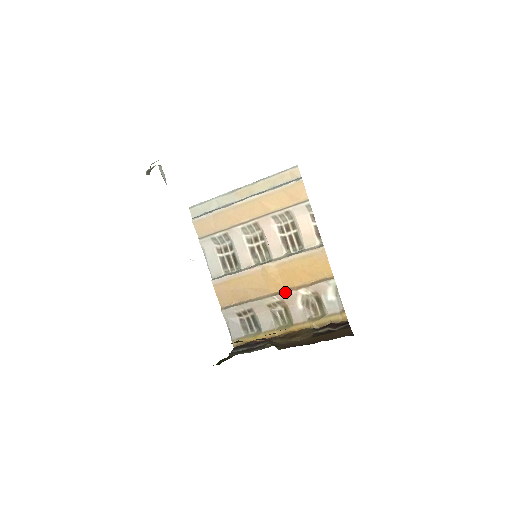
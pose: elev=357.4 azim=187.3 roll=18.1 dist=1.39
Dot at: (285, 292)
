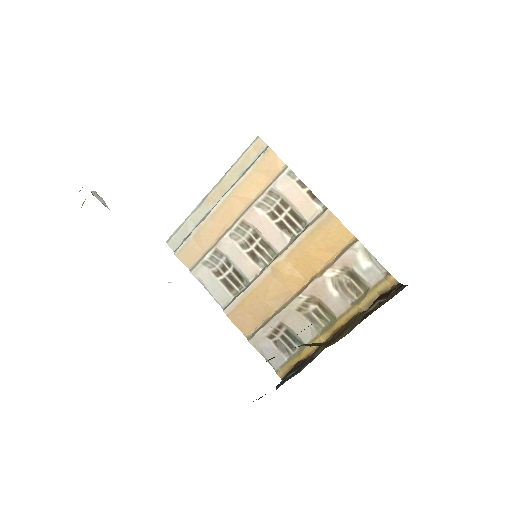
Dot at: (309, 284)
